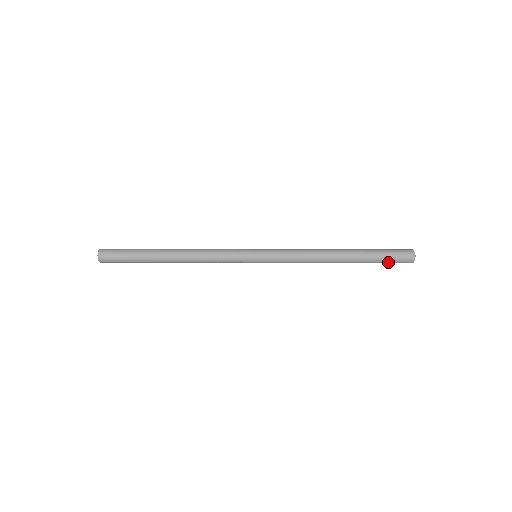
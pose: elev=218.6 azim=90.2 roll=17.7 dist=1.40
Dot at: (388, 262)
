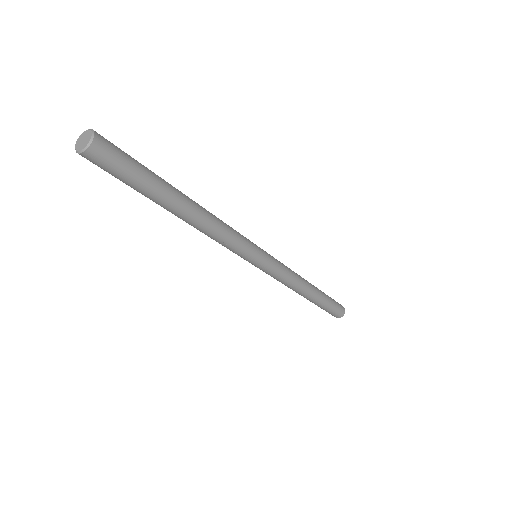
Dot at: (329, 311)
